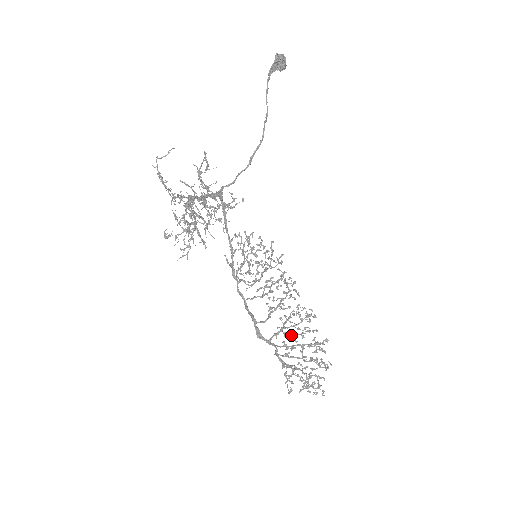
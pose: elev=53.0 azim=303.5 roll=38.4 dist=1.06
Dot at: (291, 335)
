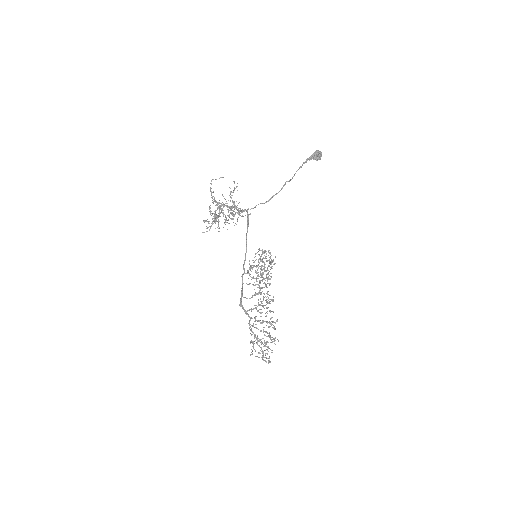
Dot at: (260, 312)
